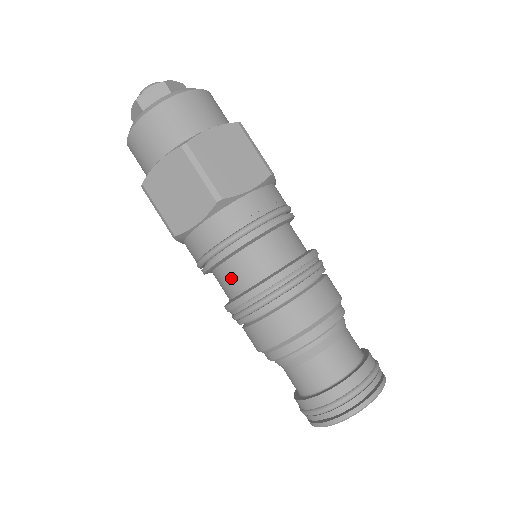
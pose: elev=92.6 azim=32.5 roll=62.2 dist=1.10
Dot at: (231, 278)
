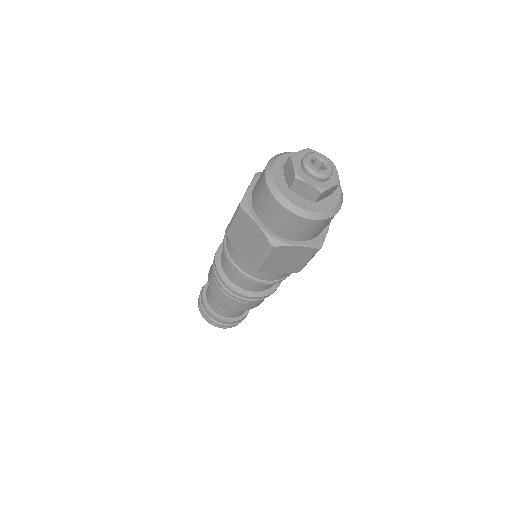
Dot at: (228, 266)
